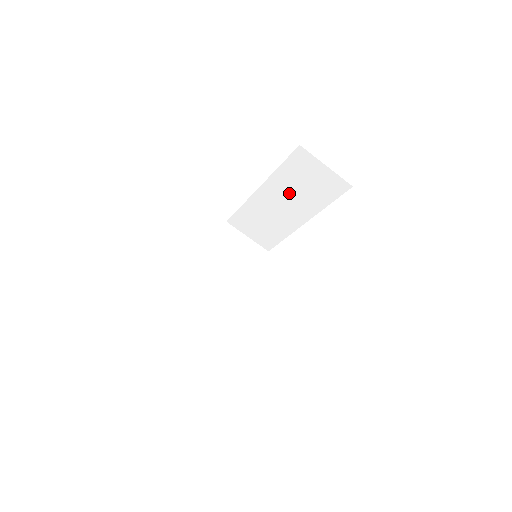
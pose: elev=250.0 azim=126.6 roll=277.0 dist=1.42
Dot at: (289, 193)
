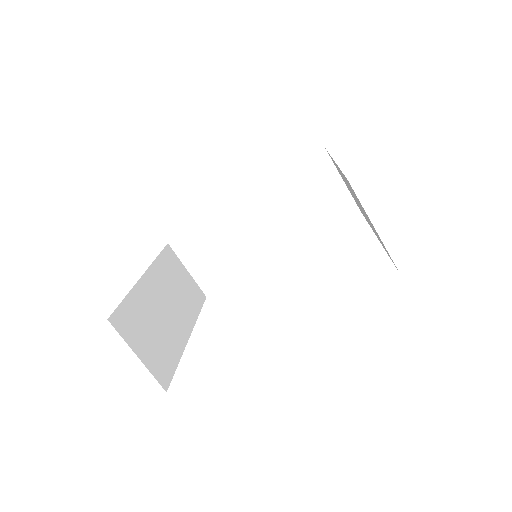
Dot at: (281, 210)
